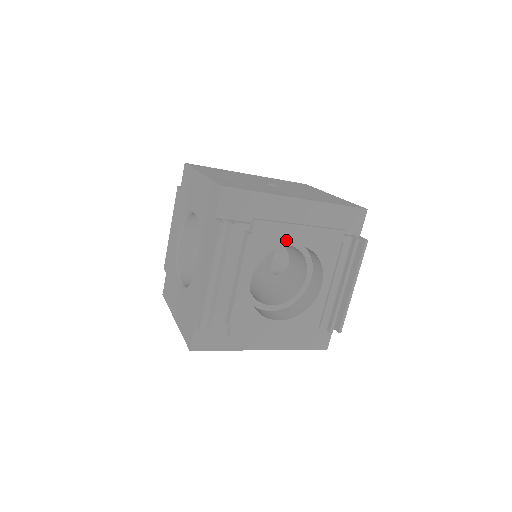
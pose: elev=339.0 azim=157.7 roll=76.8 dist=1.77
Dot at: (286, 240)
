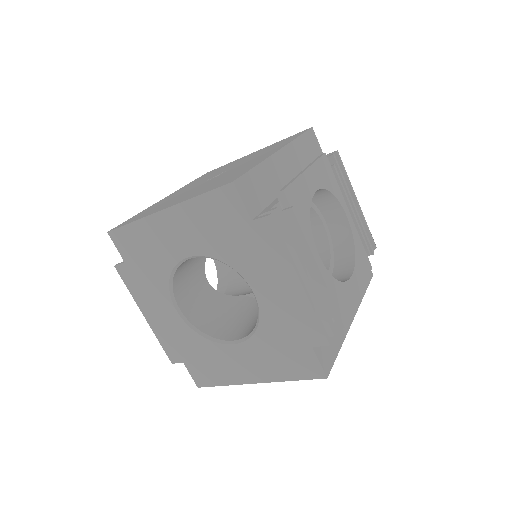
Dot at: (309, 193)
